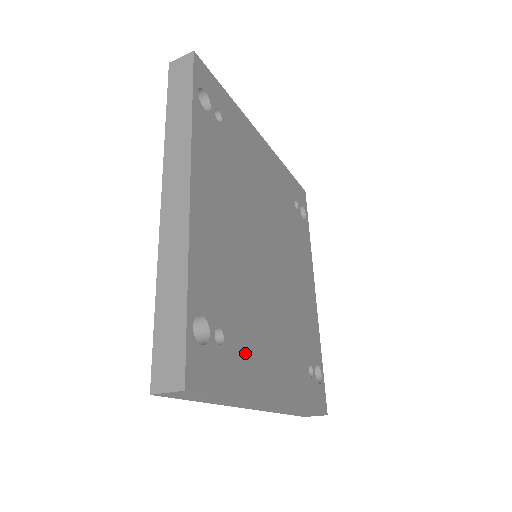
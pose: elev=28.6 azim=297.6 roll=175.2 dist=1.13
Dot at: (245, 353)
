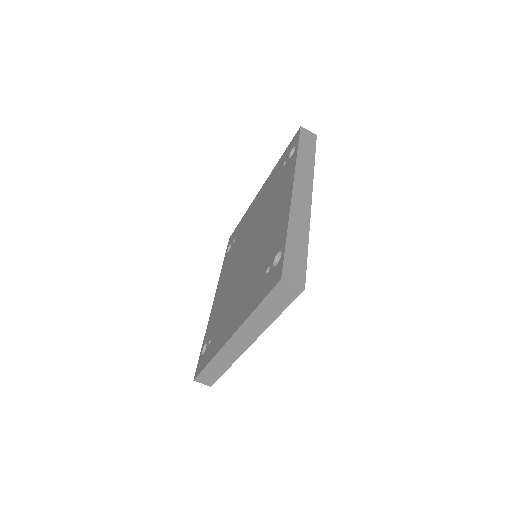
Dot at: occluded
